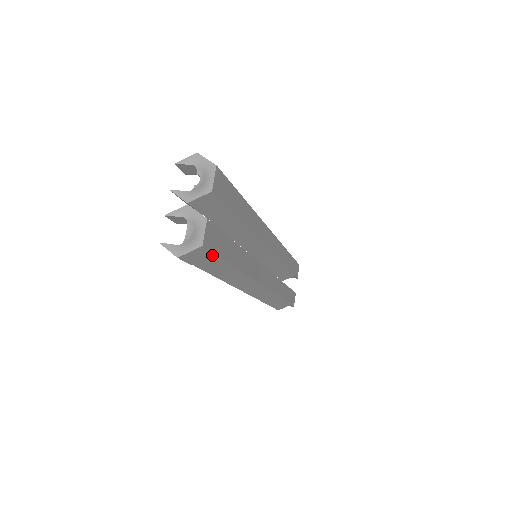
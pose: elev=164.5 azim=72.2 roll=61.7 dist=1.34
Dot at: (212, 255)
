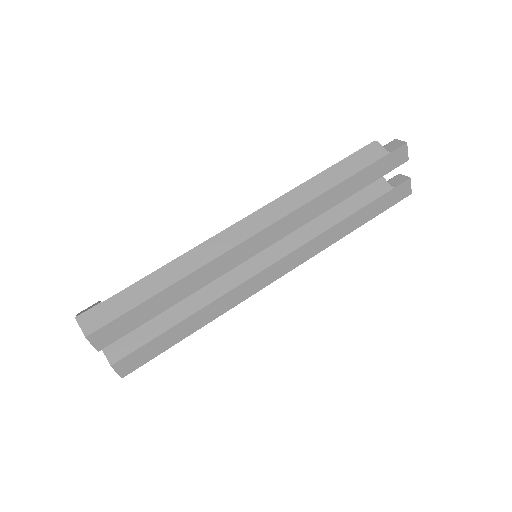
Dot at: (146, 362)
